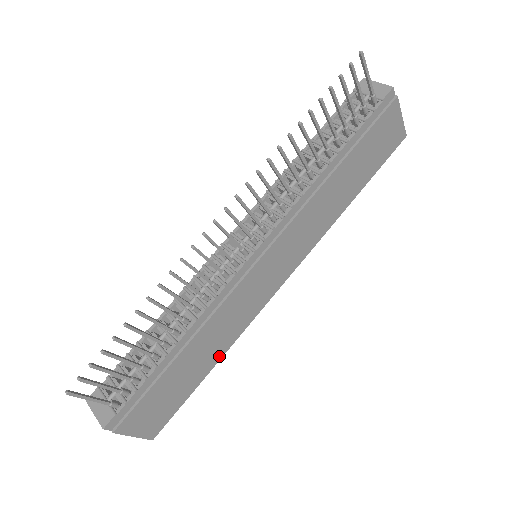
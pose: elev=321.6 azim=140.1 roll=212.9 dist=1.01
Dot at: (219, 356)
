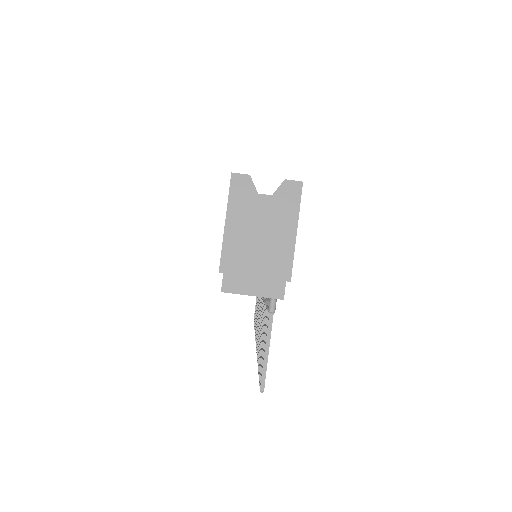
Dot at: occluded
